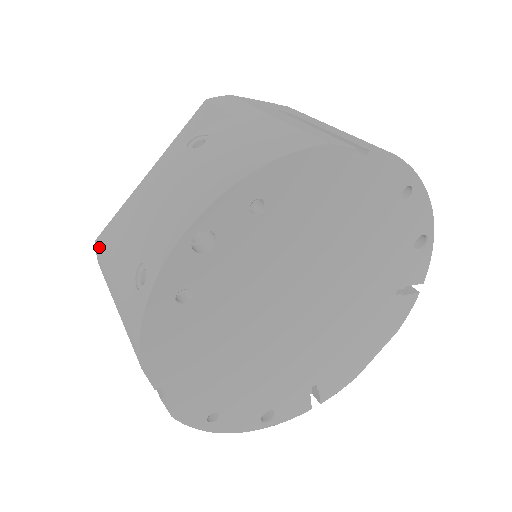
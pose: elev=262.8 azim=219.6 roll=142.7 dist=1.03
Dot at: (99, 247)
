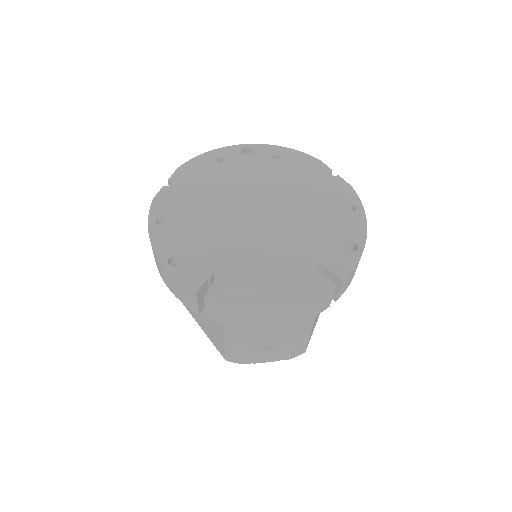
Dot at: occluded
